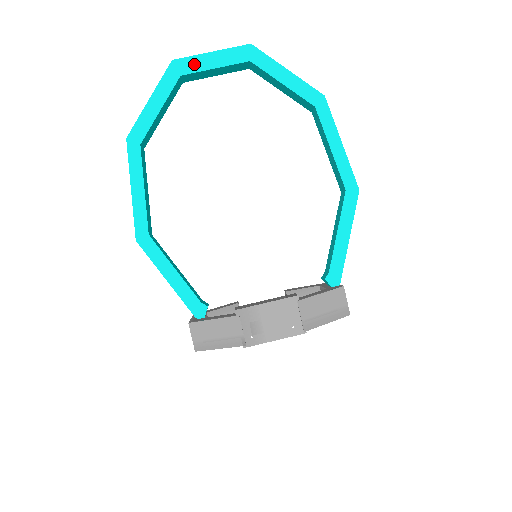
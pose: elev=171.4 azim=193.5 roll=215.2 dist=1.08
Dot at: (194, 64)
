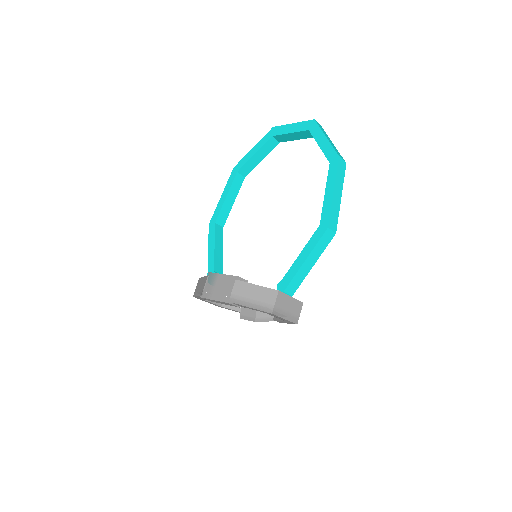
Dot at: (281, 130)
